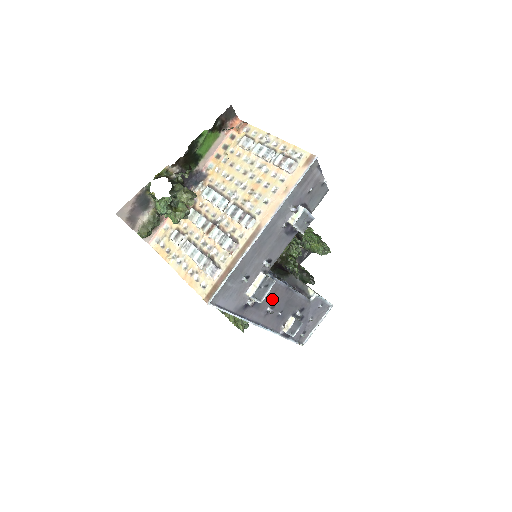
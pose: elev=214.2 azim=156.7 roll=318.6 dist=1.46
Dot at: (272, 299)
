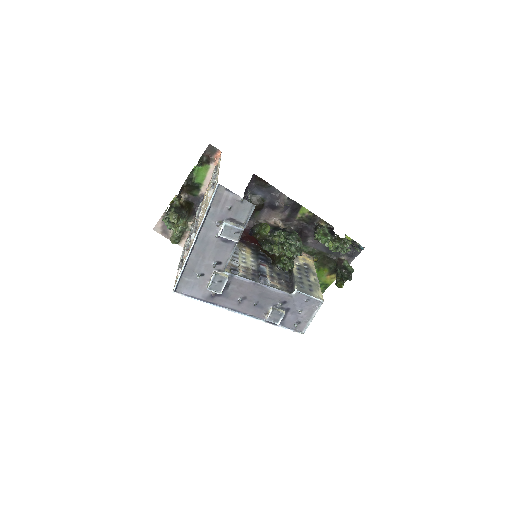
Dot at: (240, 292)
